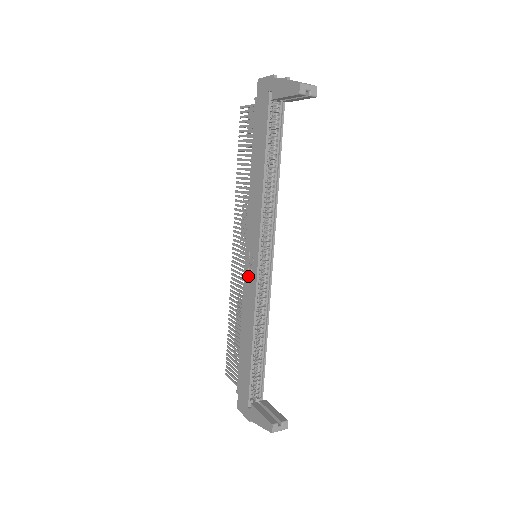
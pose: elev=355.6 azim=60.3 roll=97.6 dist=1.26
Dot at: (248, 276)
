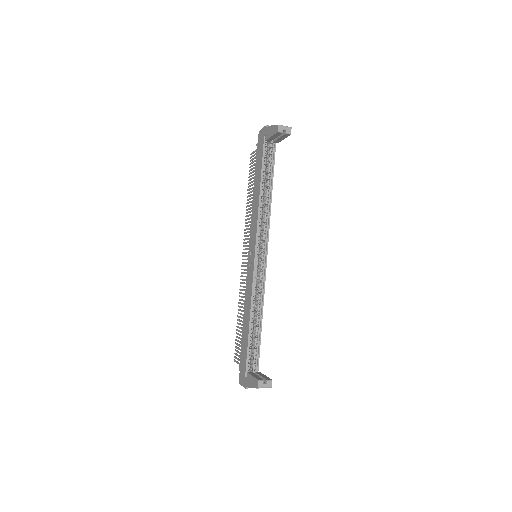
Dot at: (249, 270)
